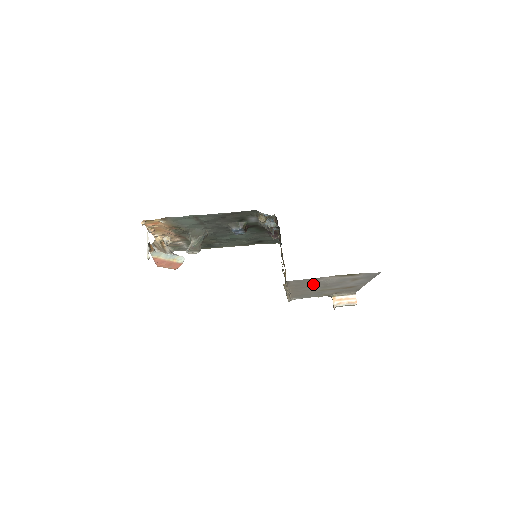
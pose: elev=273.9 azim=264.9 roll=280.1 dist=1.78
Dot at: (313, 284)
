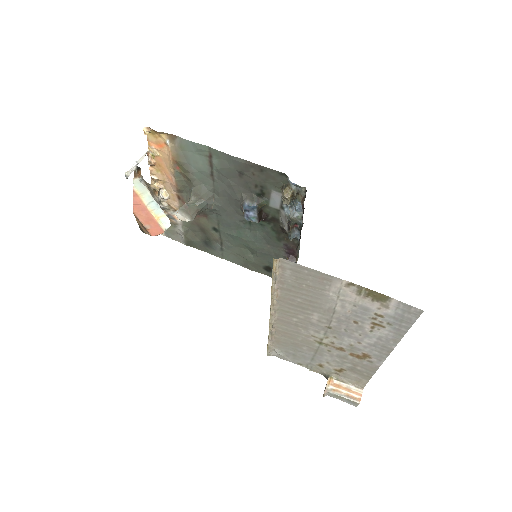
Dot at: (314, 303)
